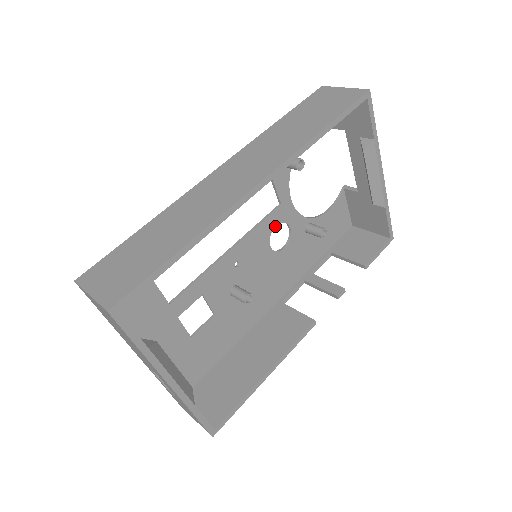
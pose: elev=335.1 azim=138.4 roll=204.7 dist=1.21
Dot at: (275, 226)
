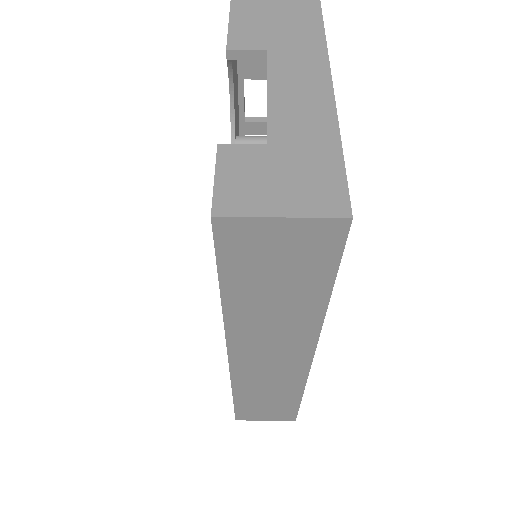
Dot at: occluded
